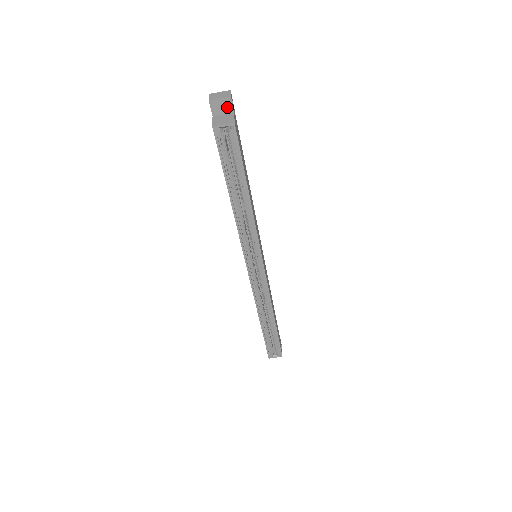
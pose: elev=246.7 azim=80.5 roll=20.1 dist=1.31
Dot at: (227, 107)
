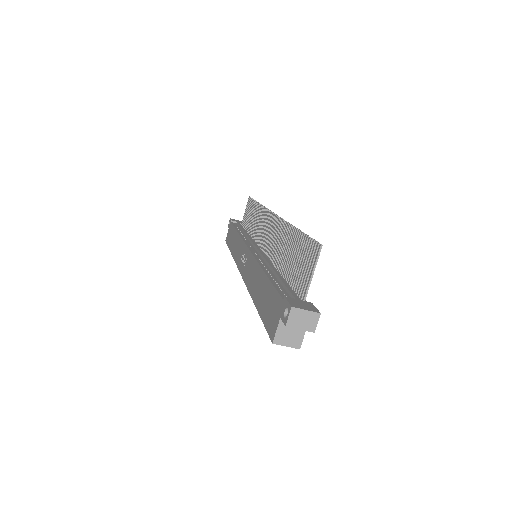
Dot at: occluded
